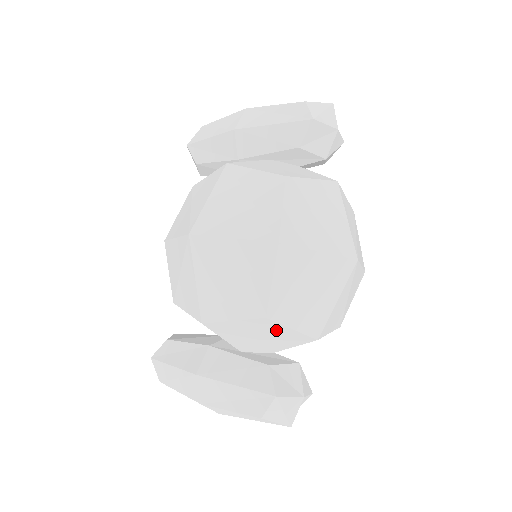
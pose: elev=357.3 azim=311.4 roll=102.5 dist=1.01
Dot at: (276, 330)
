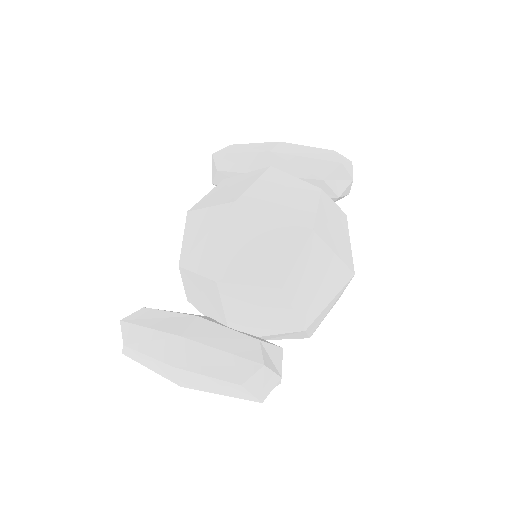
Dot at: (280, 307)
